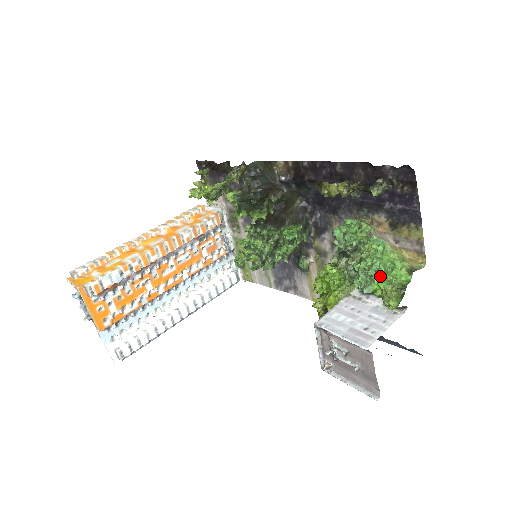
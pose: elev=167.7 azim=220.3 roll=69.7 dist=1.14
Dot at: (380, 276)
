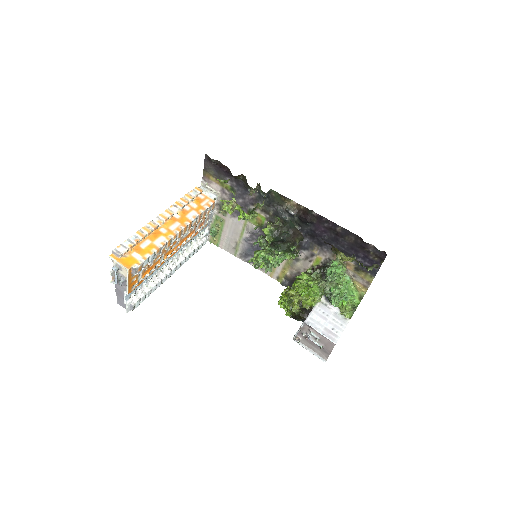
Dot at: (345, 299)
